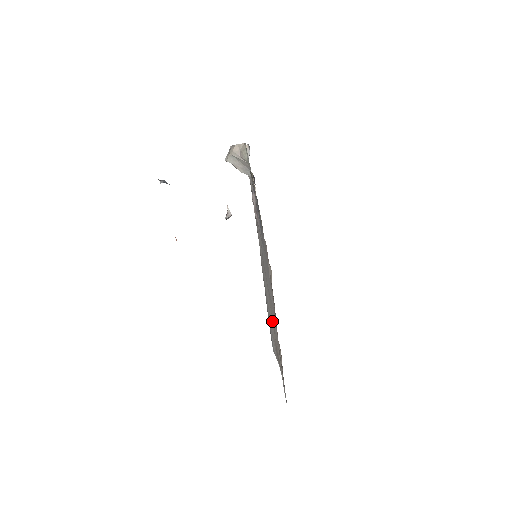
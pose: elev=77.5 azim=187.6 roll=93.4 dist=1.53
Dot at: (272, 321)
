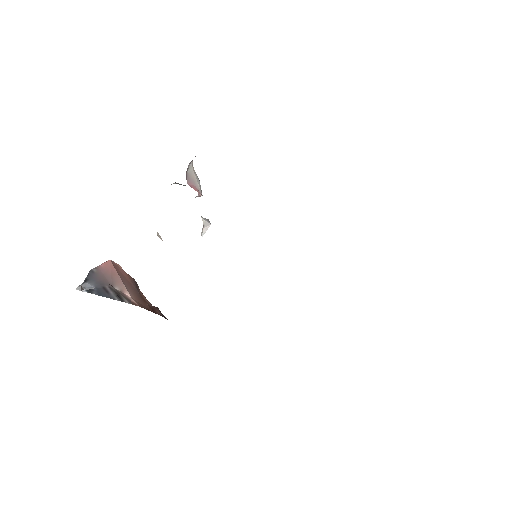
Dot at: occluded
